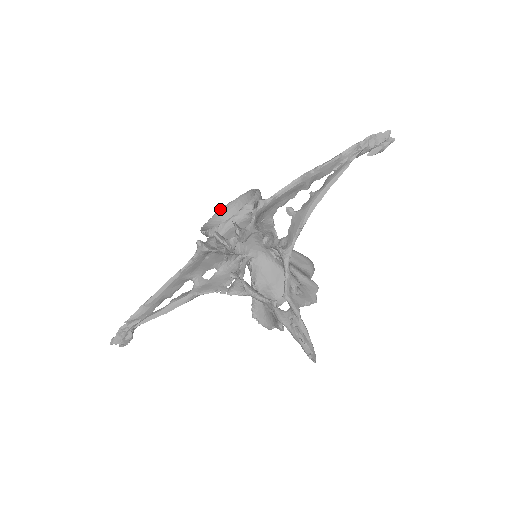
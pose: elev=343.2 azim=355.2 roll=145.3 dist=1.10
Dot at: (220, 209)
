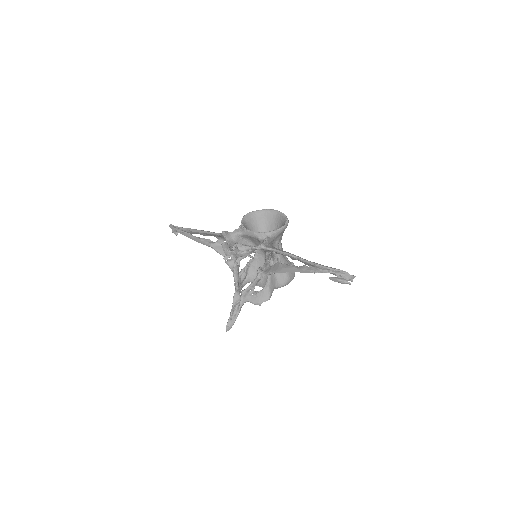
Dot at: (269, 209)
